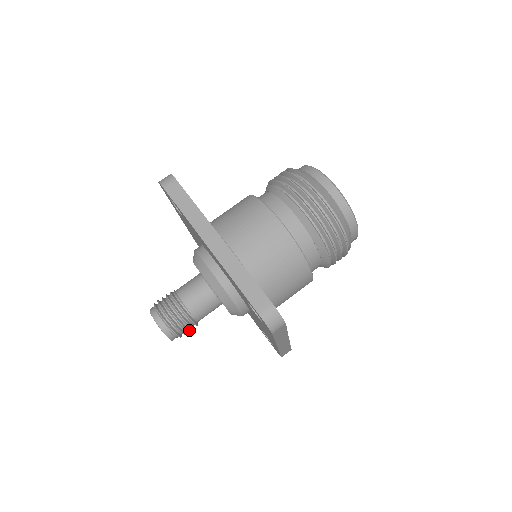
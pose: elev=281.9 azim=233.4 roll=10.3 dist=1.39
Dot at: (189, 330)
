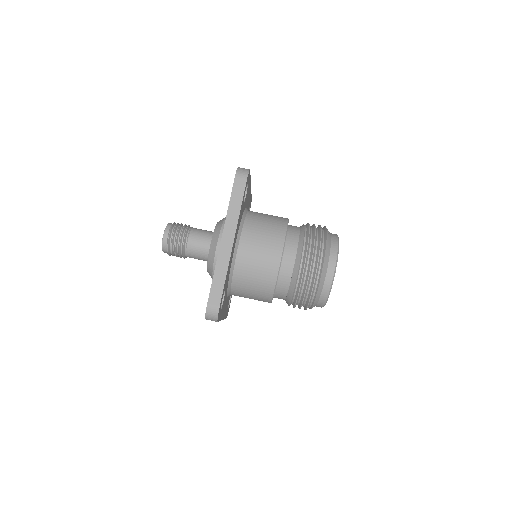
Dot at: (178, 256)
